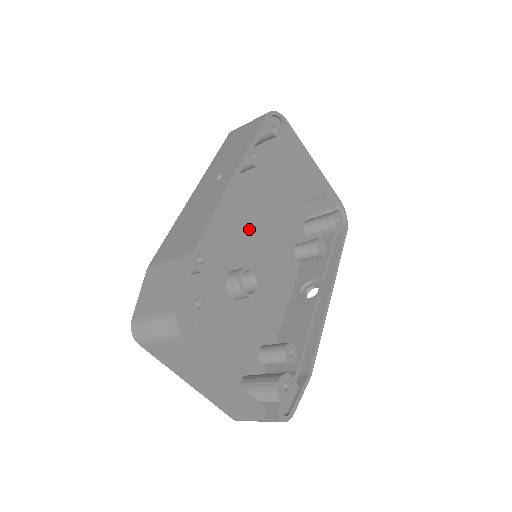
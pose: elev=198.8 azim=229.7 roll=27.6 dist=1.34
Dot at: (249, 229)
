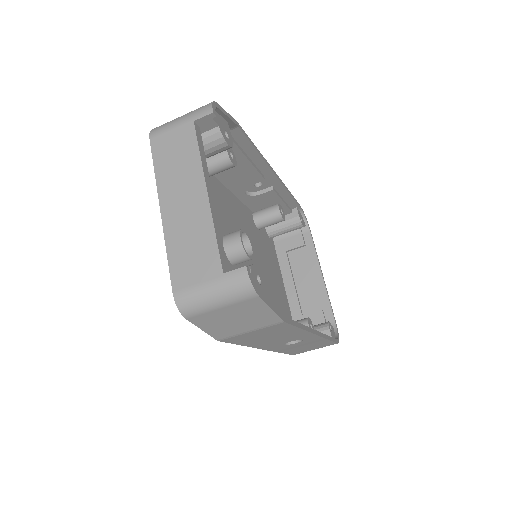
Dot at: occluded
